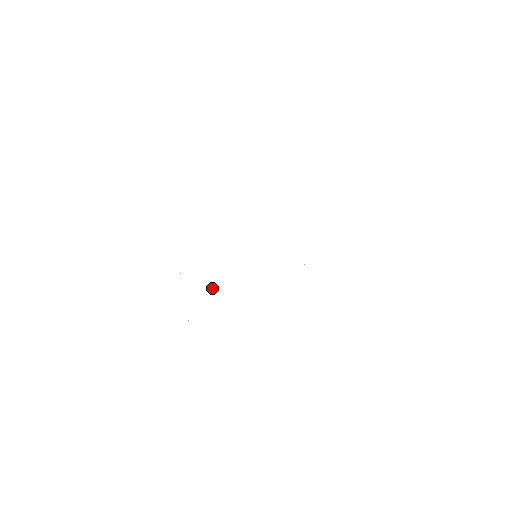
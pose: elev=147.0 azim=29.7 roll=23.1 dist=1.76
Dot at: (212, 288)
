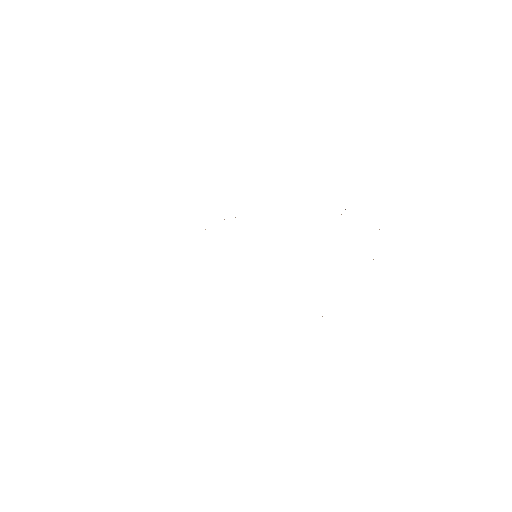
Dot at: occluded
